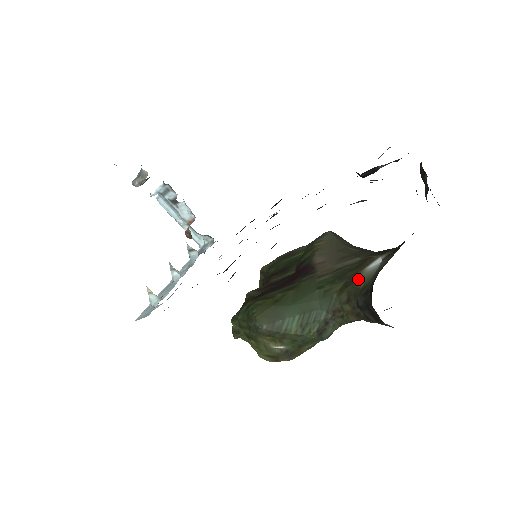
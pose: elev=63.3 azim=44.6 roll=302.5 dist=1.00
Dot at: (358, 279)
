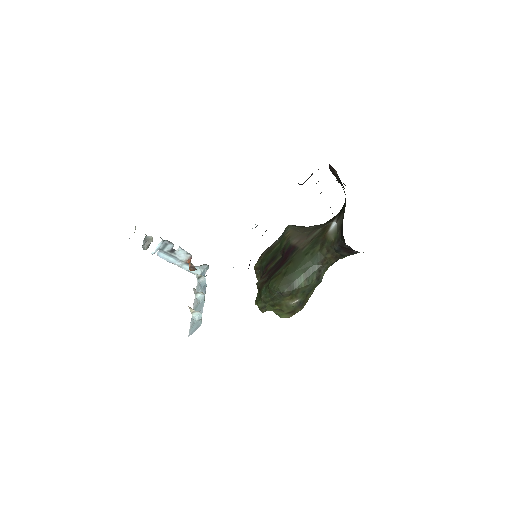
Dot at: (328, 237)
